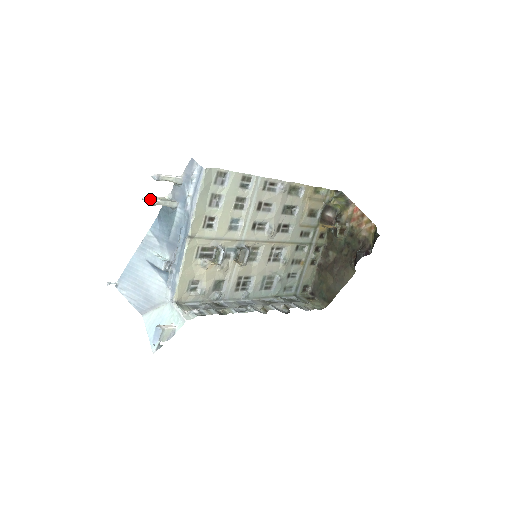
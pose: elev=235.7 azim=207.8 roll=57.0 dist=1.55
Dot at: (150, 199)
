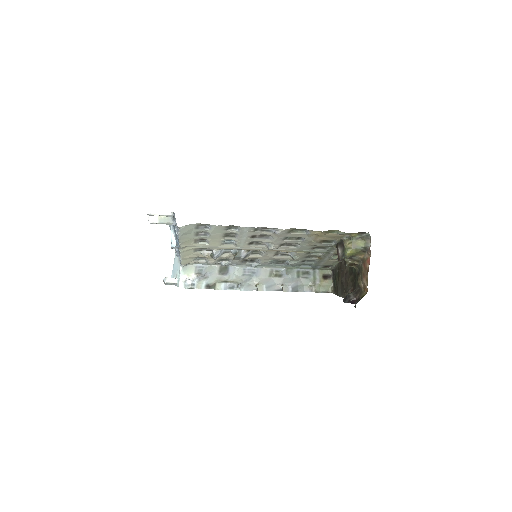
Dot at: (149, 220)
